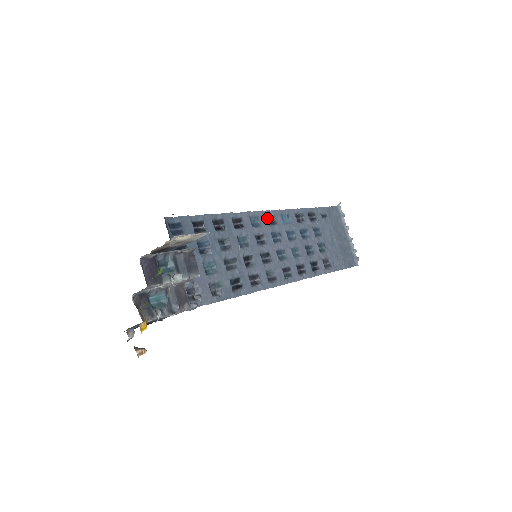
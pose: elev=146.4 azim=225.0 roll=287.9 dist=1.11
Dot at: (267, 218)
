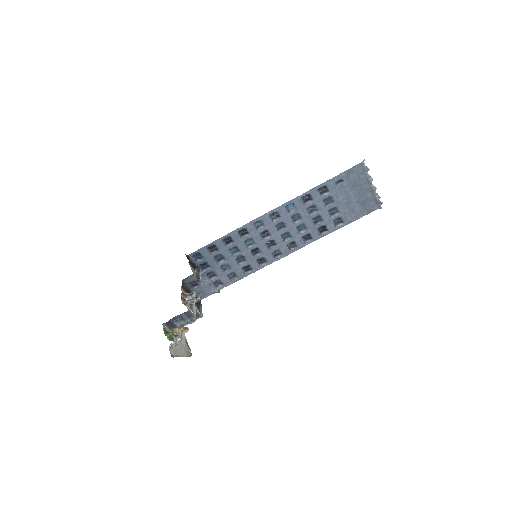
Dot at: (272, 214)
